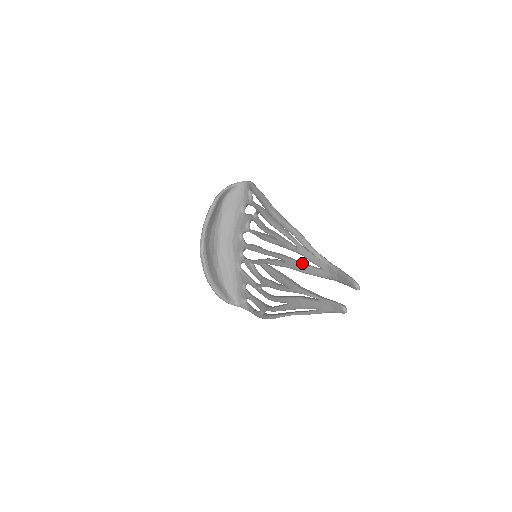
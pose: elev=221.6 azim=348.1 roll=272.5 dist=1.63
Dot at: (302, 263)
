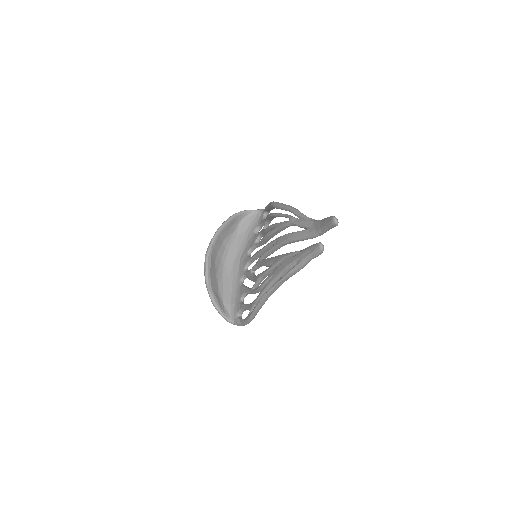
Dot at: (292, 232)
